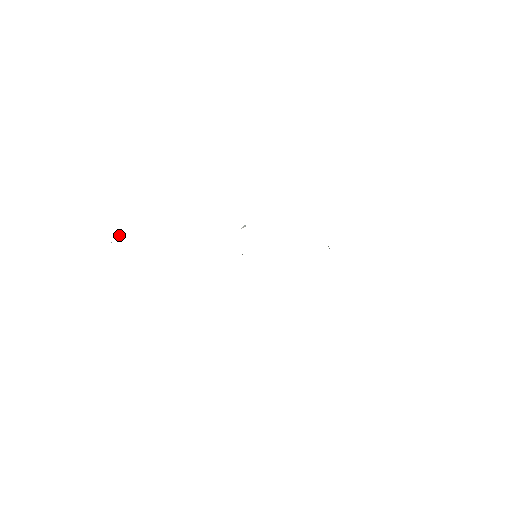
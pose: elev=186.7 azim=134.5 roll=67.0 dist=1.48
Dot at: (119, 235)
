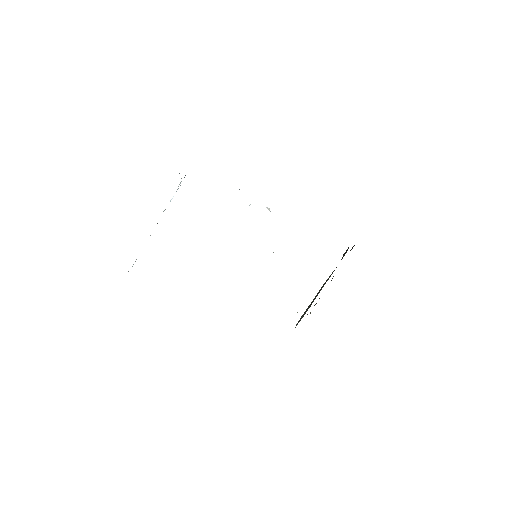
Dot at: occluded
